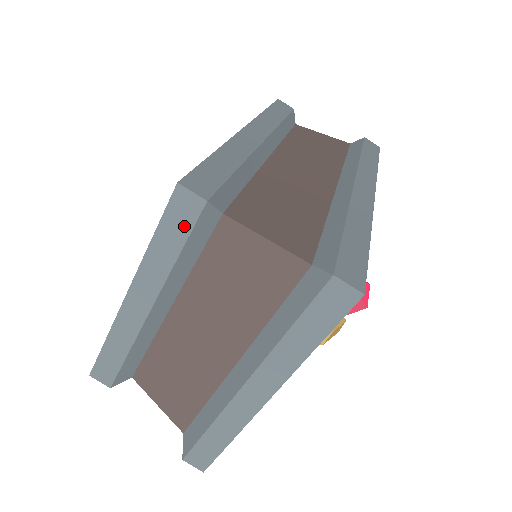
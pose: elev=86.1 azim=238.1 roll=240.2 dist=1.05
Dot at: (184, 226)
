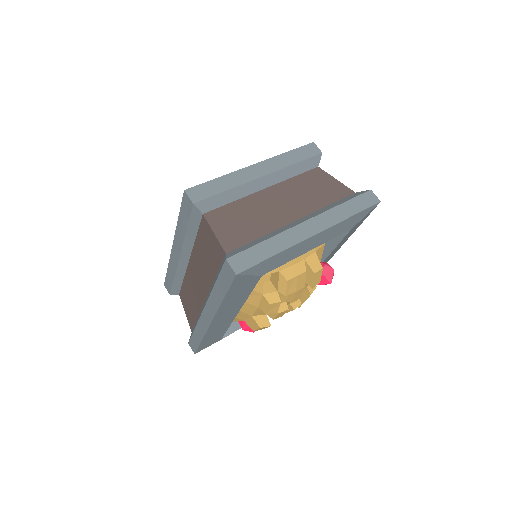
Dot at: (307, 155)
